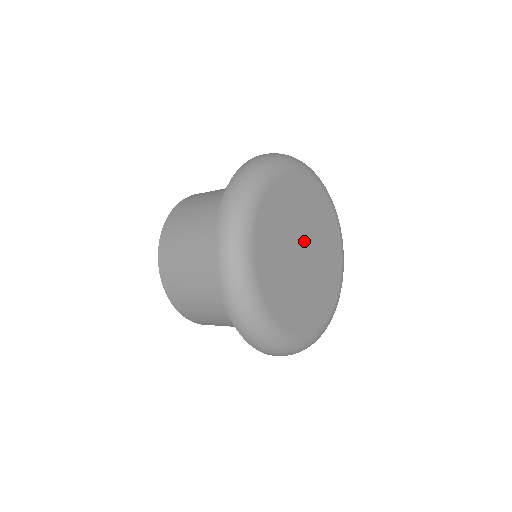
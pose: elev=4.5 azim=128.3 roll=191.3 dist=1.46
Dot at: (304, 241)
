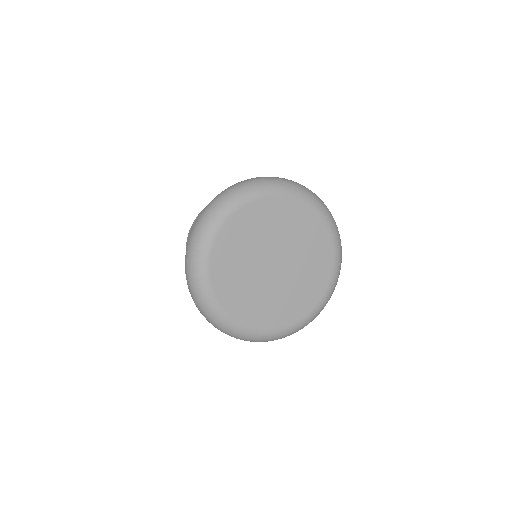
Dot at: (273, 255)
